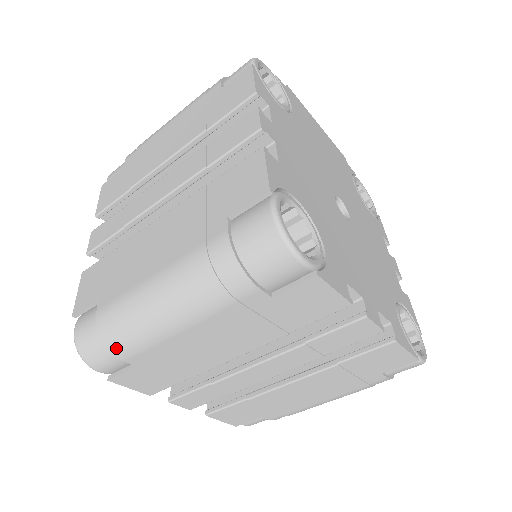
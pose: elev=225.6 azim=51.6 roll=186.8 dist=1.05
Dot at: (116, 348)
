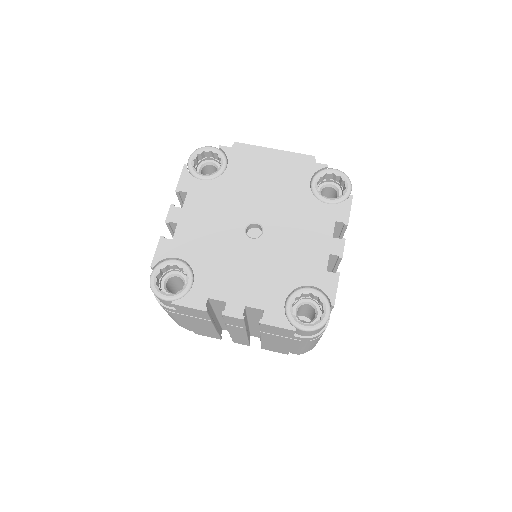
Dot at: occluded
